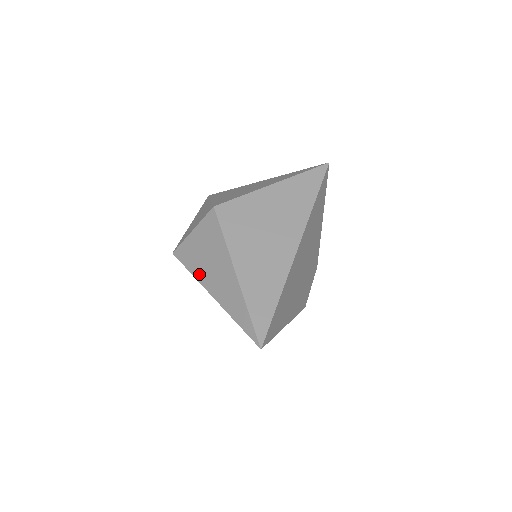
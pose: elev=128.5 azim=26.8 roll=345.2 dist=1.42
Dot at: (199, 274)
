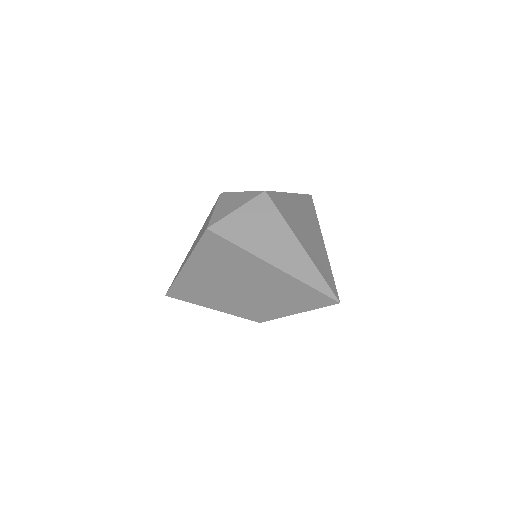
Dot at: (250, 246)
